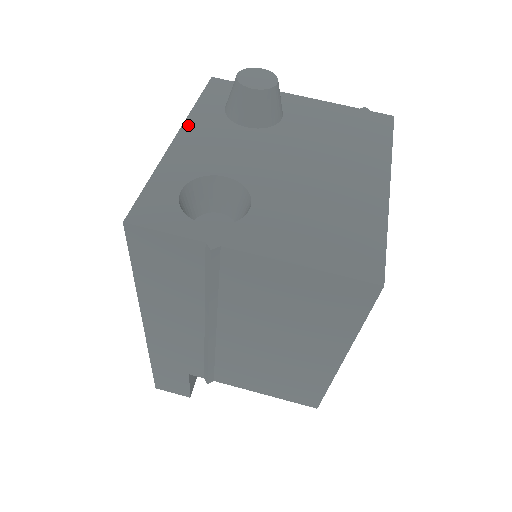
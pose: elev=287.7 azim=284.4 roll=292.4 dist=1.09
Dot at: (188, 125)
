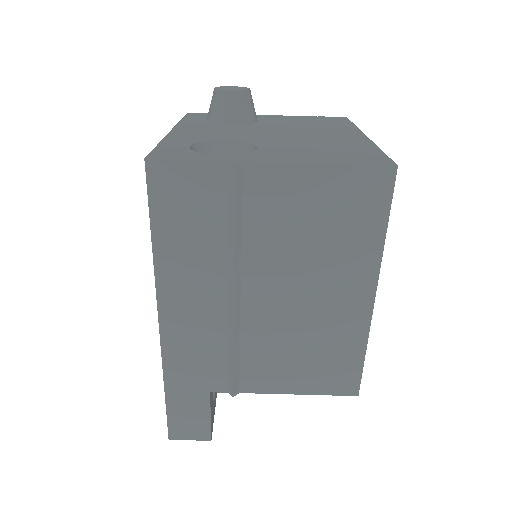
Dot at: (179, 126)
